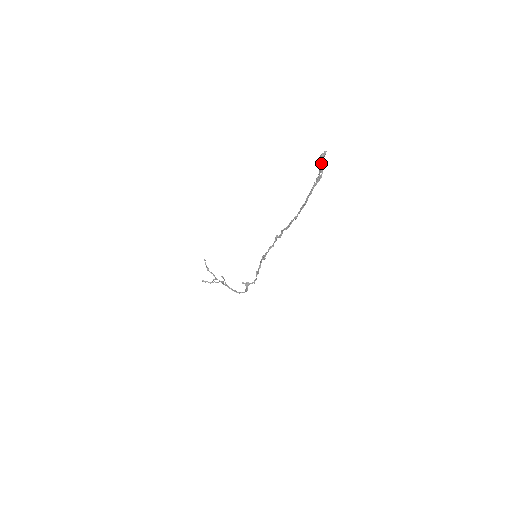
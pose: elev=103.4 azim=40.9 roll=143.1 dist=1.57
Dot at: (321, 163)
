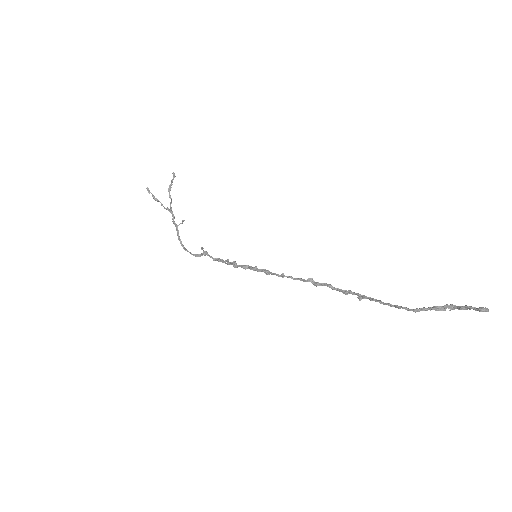
Dot at: (466, 307)
